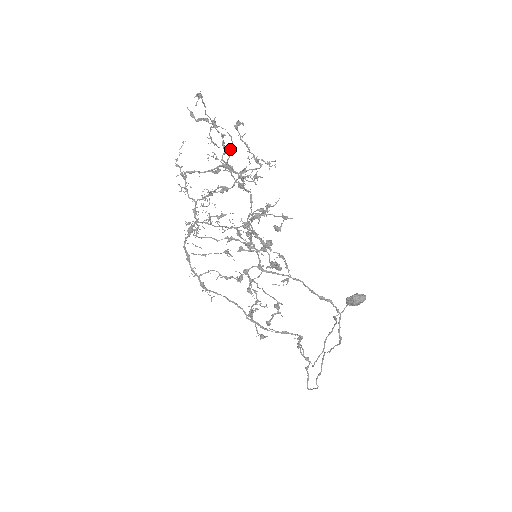
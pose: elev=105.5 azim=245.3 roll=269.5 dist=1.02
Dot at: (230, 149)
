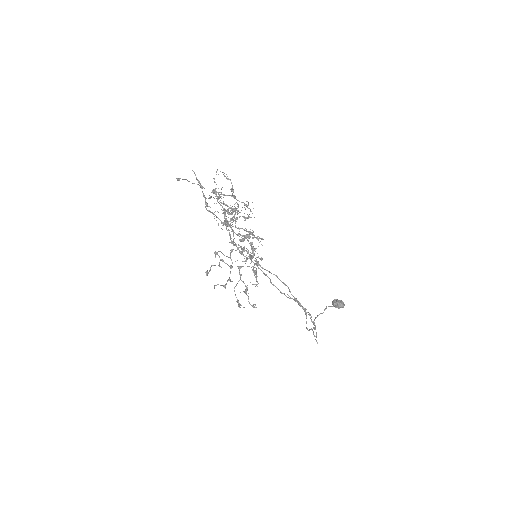
Dot at: (233, 189)
